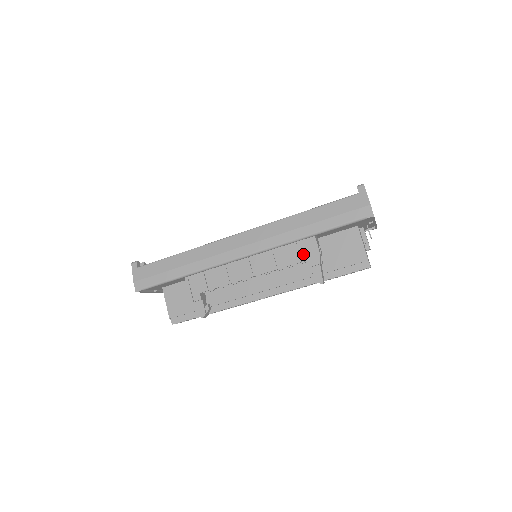
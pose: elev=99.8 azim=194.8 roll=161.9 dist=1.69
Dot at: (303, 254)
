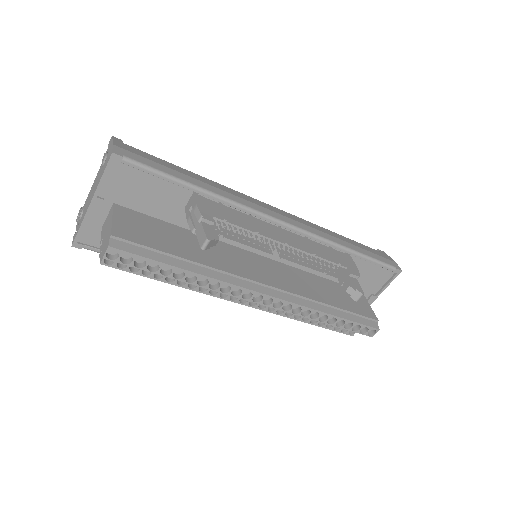
Dot at: (341, 260)
